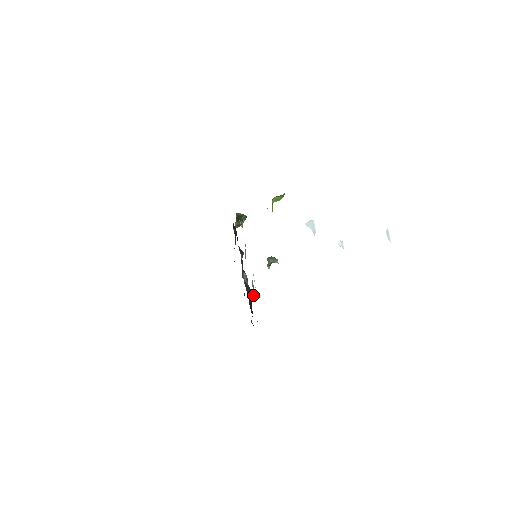
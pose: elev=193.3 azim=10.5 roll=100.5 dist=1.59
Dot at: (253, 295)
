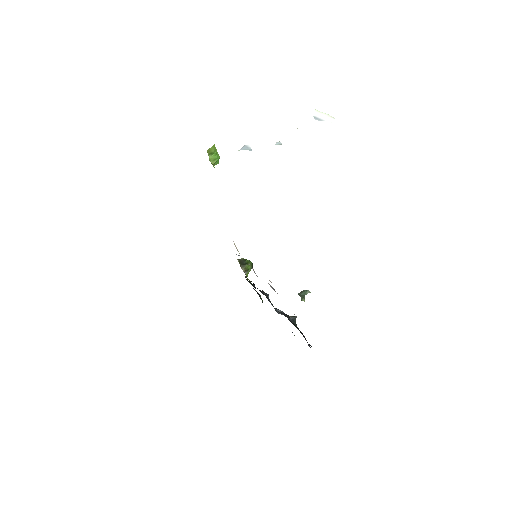
Dot at: (293, 317)
